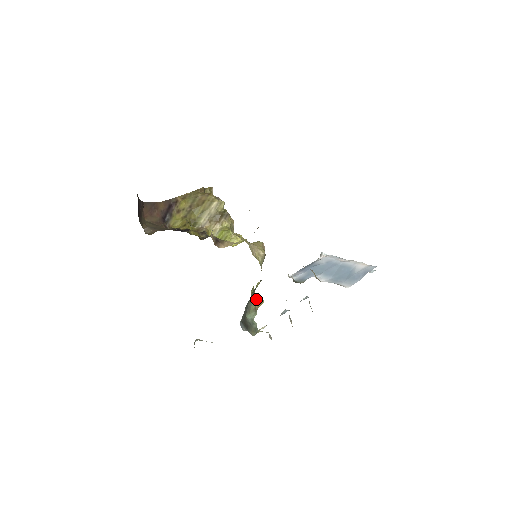
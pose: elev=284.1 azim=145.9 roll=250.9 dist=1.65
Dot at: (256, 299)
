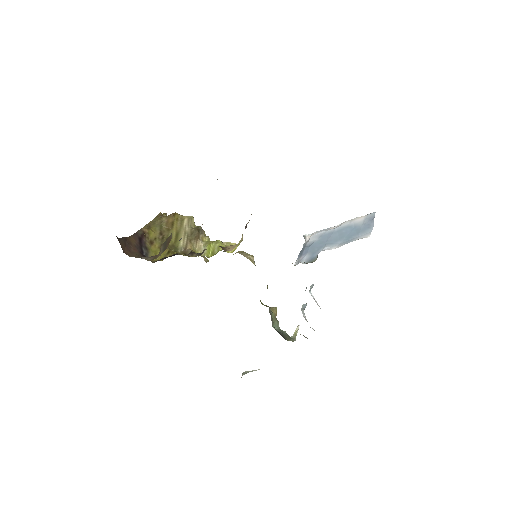
Dot at: occluded
